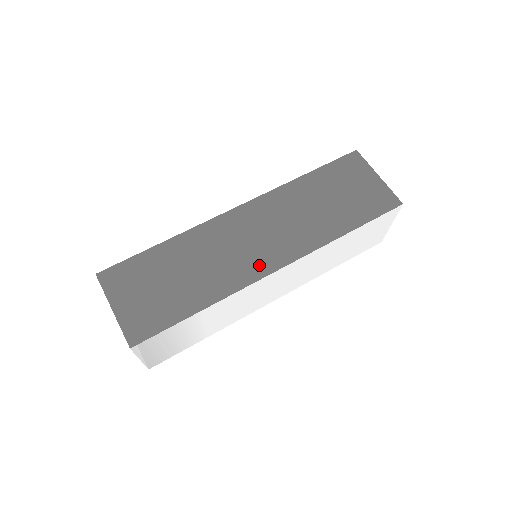
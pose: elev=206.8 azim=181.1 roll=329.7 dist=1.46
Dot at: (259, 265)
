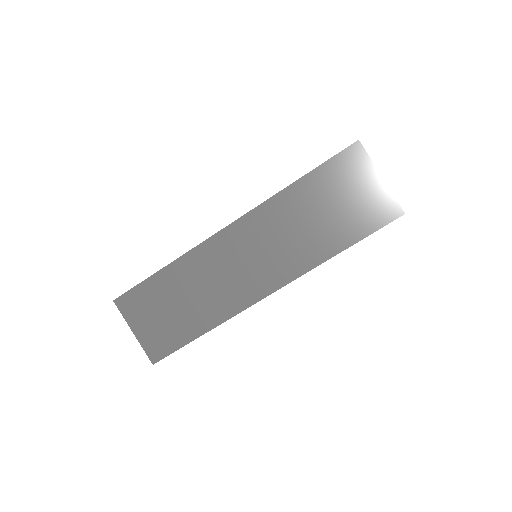
Dot at: (252, 290)
